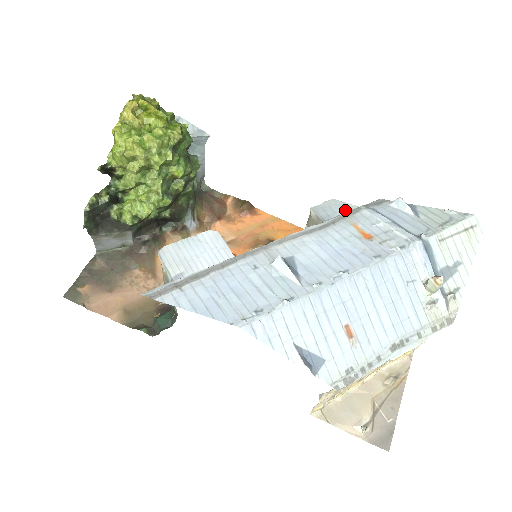
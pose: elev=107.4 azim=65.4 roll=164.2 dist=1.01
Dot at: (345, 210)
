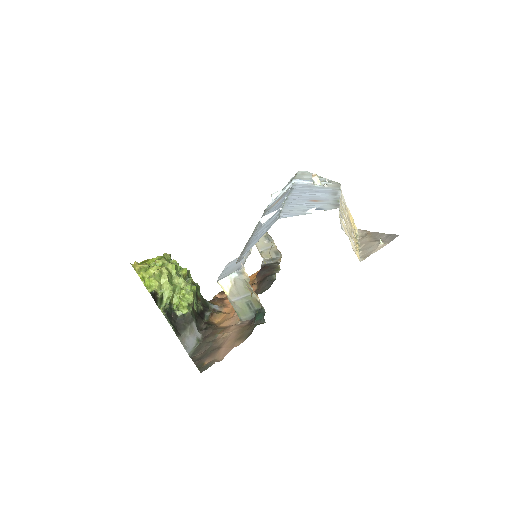
Dot at: occluded
